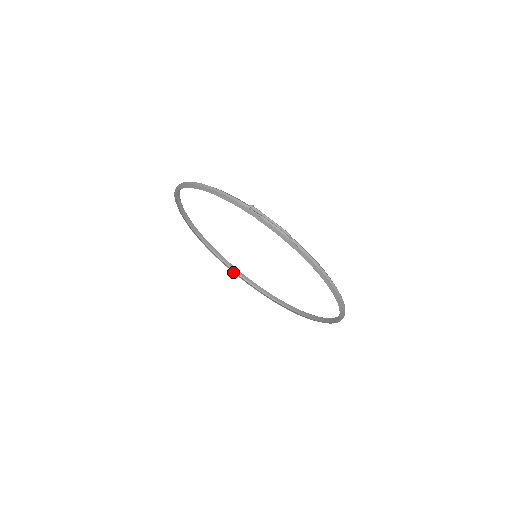
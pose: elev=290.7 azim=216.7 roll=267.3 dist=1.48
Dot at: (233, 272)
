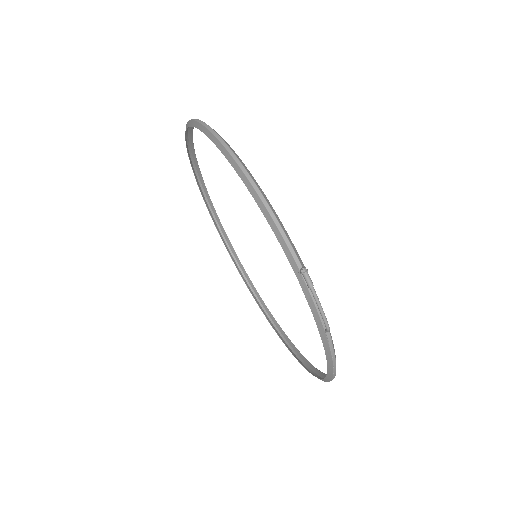
Dot at: (210, 214)
